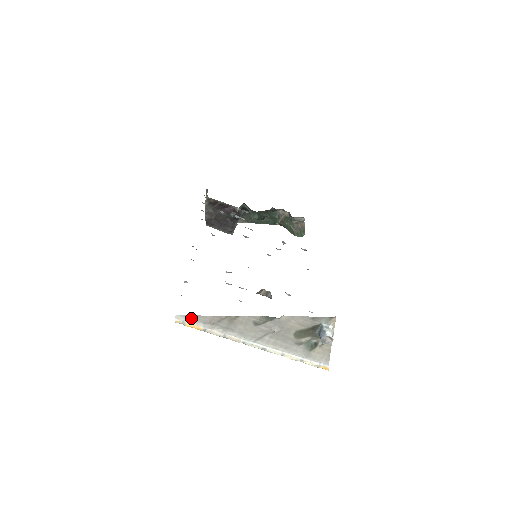
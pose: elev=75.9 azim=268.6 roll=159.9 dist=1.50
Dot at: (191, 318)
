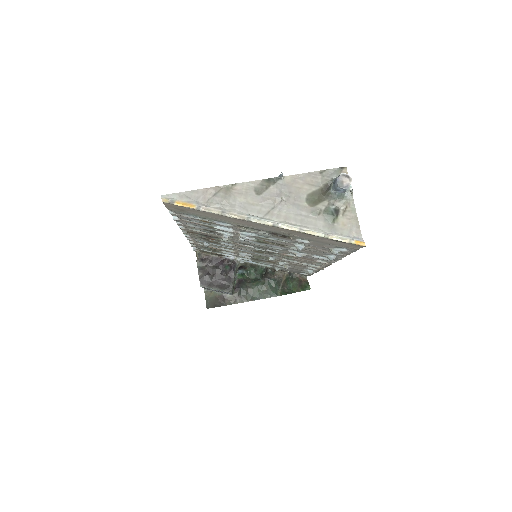
Dot at: (181, 196)
